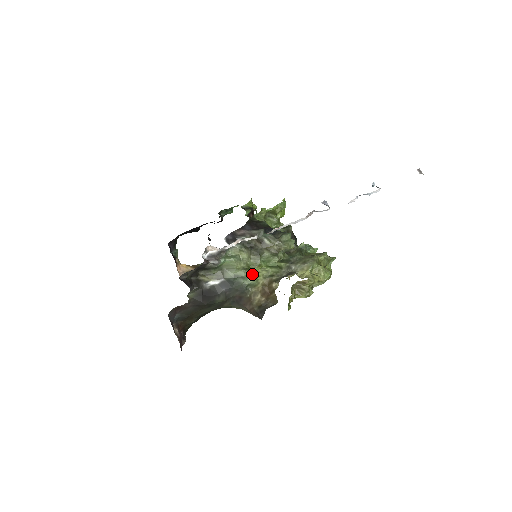
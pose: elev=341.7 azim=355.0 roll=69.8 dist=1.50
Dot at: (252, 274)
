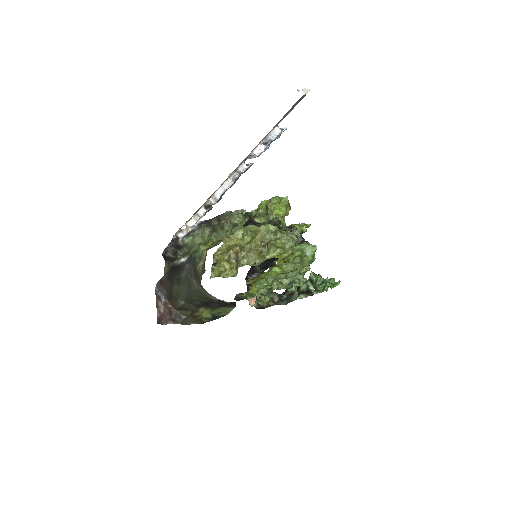
Dot at: (203, 247)
